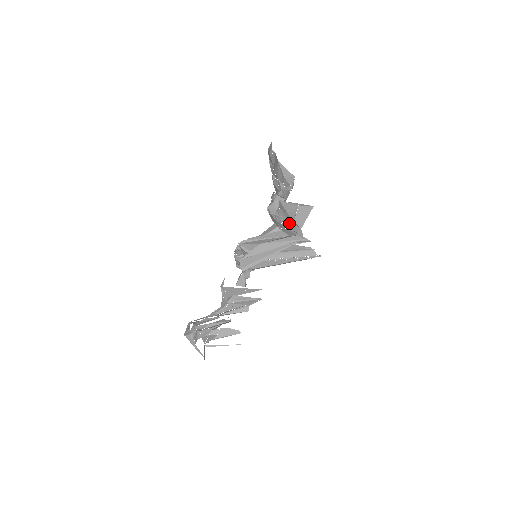
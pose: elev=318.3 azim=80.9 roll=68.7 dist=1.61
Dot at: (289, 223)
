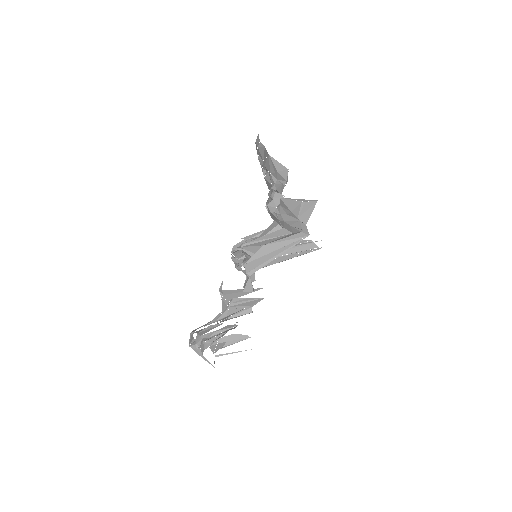
Dot at: (292, 220)
